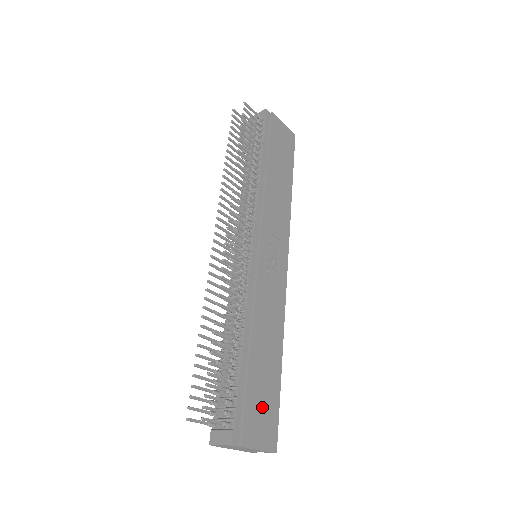
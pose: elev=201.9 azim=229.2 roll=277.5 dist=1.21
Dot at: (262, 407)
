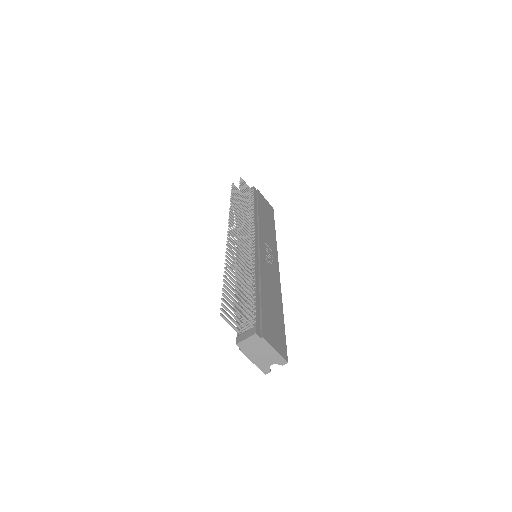
Dot at: (274, 328)
